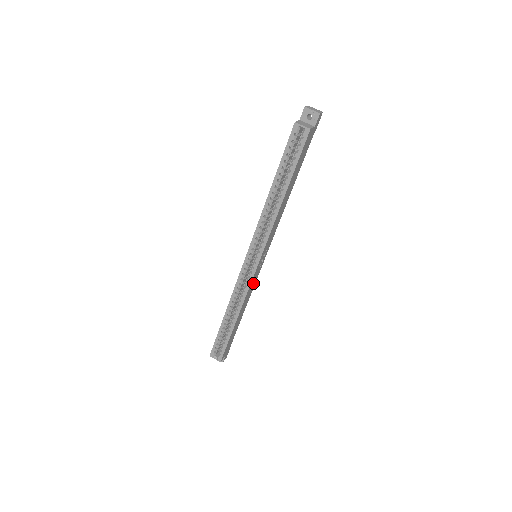
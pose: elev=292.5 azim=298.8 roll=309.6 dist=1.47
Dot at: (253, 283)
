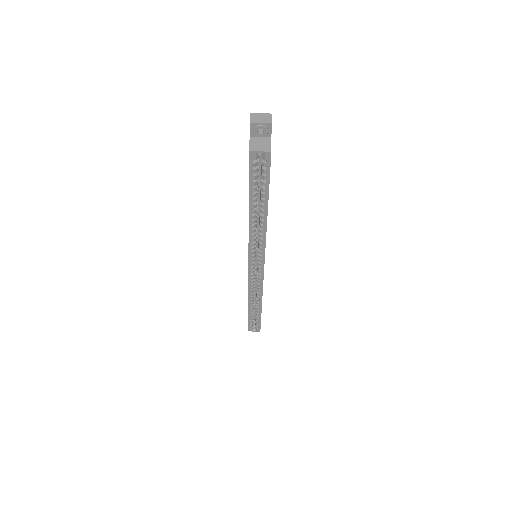
Dot at: occluded
